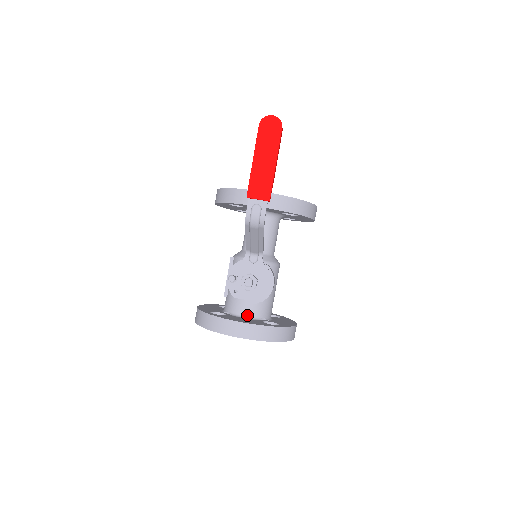
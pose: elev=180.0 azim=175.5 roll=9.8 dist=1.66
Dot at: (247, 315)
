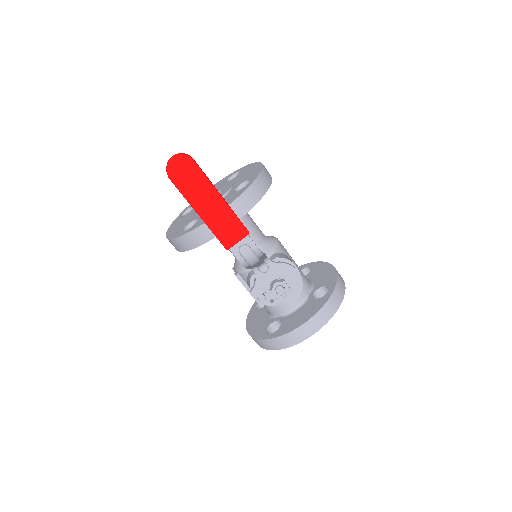
Dot at: (296, 305)
